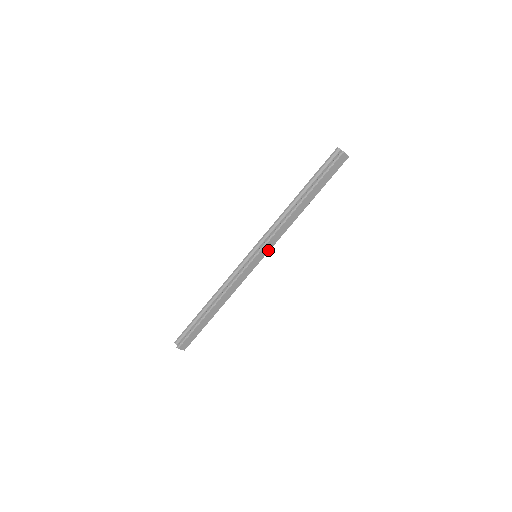
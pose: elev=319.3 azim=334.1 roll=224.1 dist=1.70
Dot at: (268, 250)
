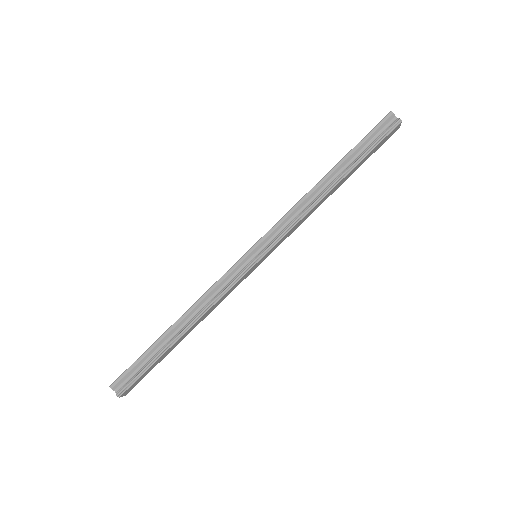
Dot at: (275, 248)
